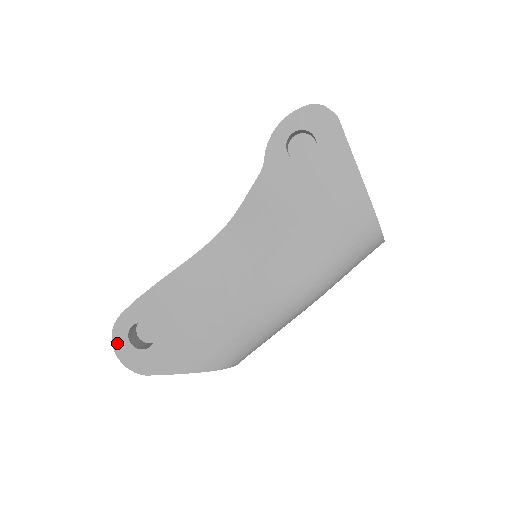
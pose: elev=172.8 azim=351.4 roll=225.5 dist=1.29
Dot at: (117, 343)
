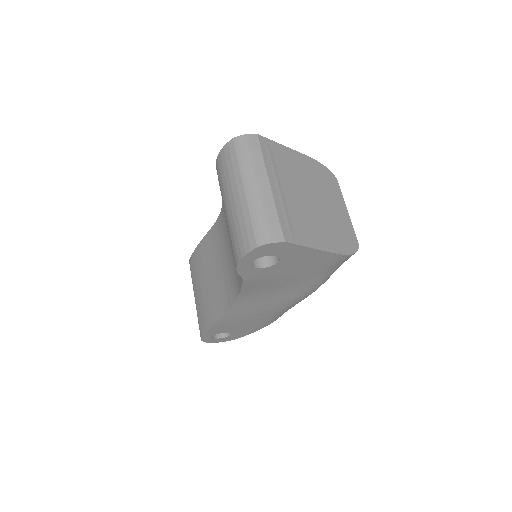
Dot at: (210, 342)
